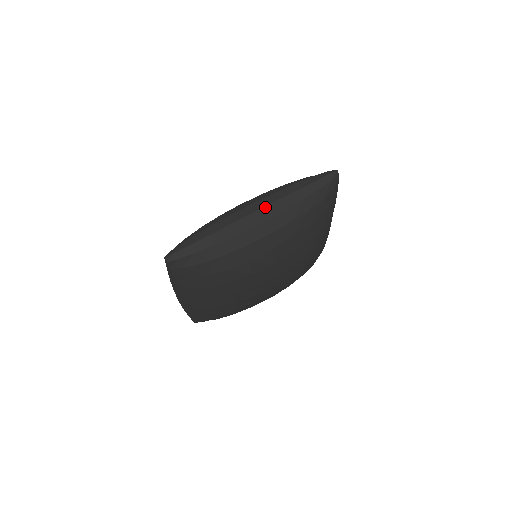
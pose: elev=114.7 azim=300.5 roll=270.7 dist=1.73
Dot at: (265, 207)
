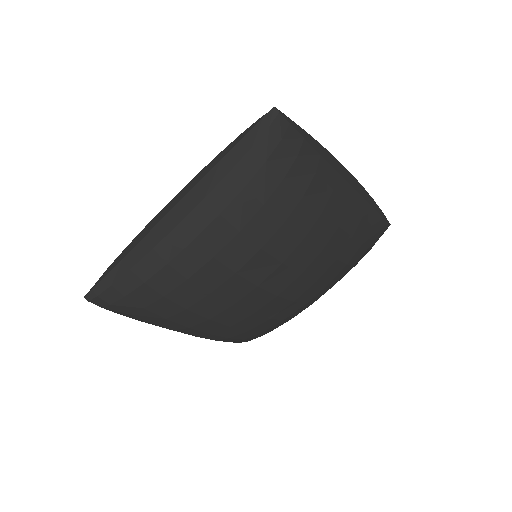
Dot at: (180, 201)
